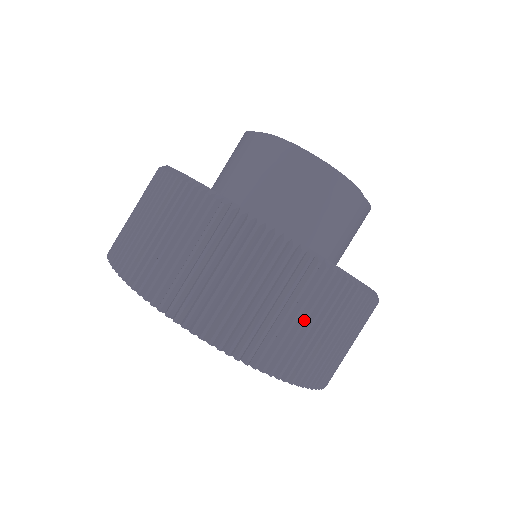
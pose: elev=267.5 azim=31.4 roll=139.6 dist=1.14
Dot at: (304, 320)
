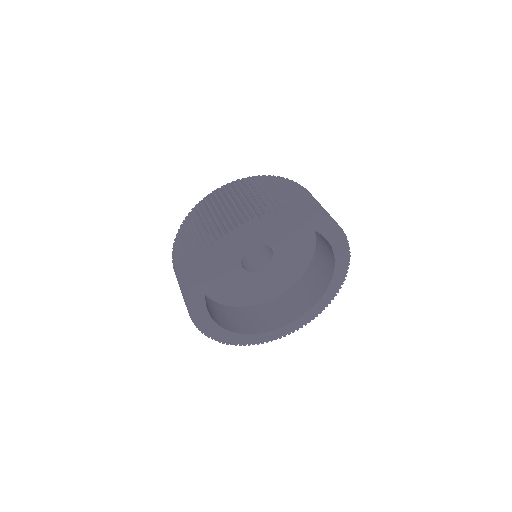
Dot at: occluded
